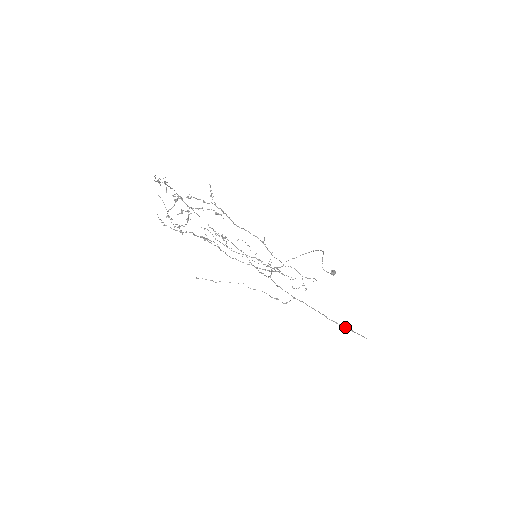
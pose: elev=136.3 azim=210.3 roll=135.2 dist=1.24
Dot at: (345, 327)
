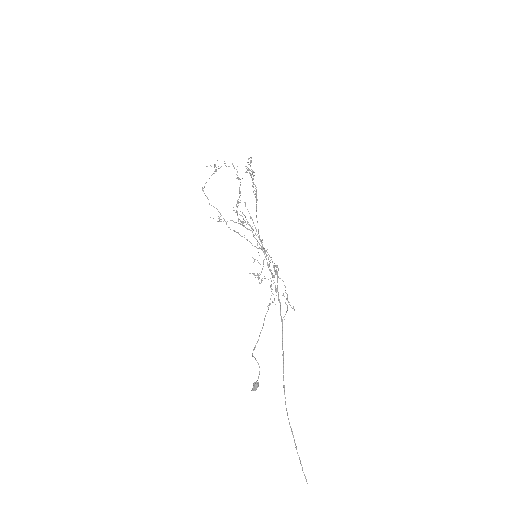
Dot at: (292, 432)
